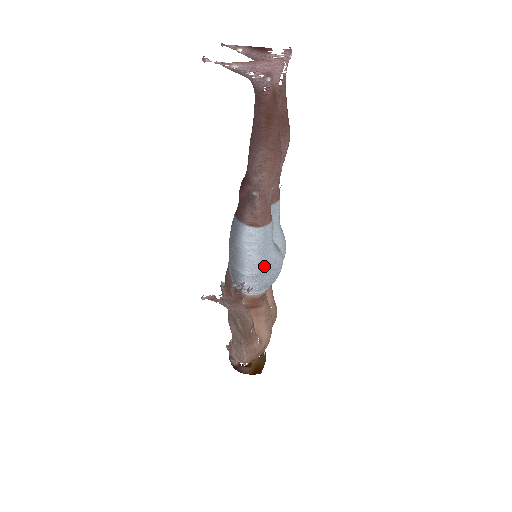
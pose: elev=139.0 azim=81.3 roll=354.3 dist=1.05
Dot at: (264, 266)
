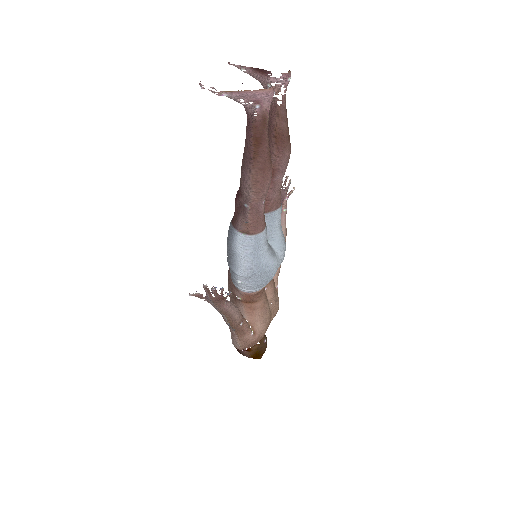
Dot at: (256, 269)
